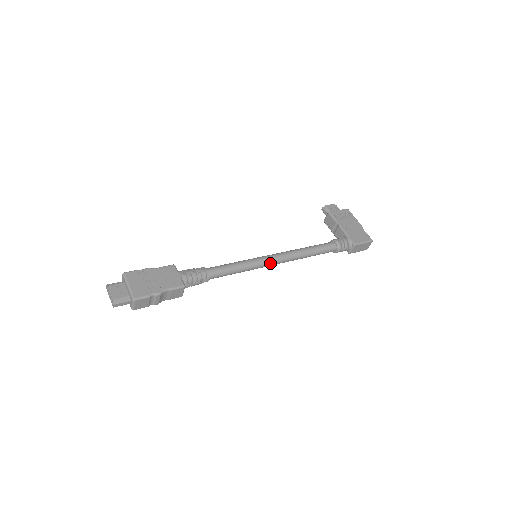
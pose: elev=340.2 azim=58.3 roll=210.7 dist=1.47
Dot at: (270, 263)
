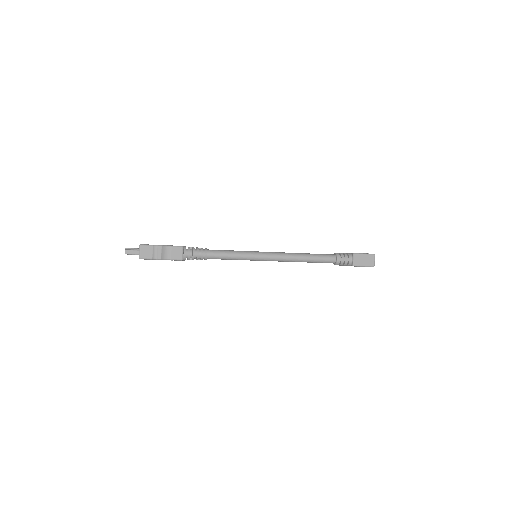
Dot at: (266, 255)
